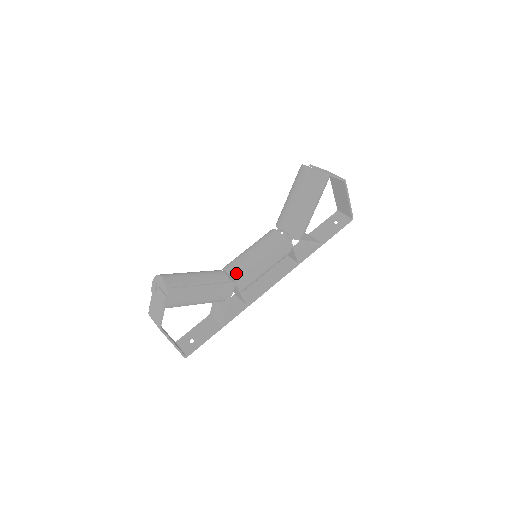
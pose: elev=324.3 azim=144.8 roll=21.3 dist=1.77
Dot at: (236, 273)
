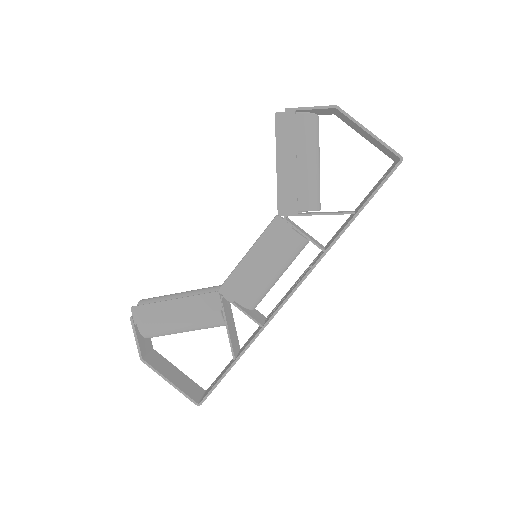
Dot at: occluded
